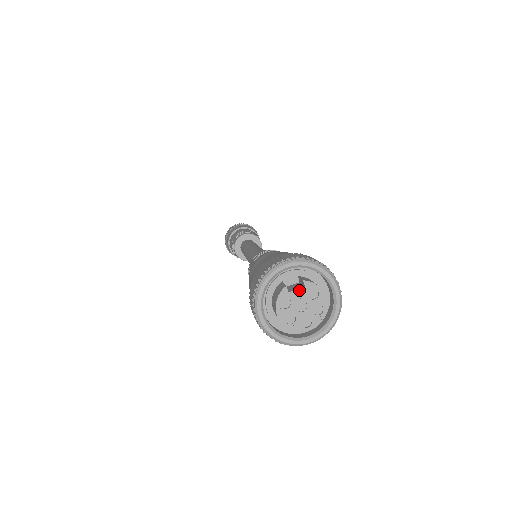
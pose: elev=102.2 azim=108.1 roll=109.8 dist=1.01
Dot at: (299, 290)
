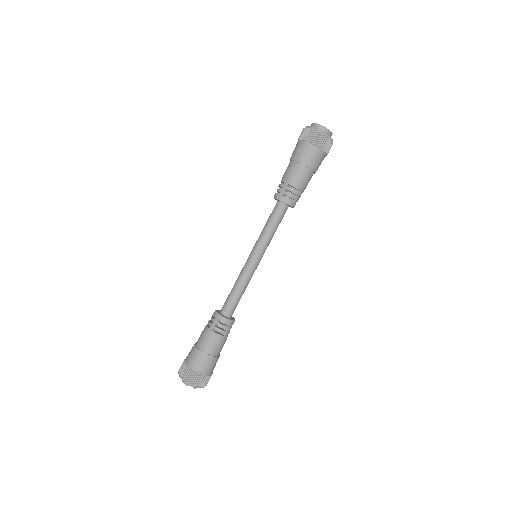
Dot at: (191, 386)
